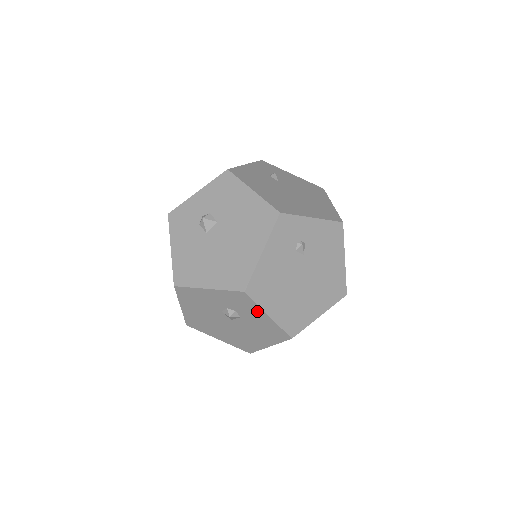
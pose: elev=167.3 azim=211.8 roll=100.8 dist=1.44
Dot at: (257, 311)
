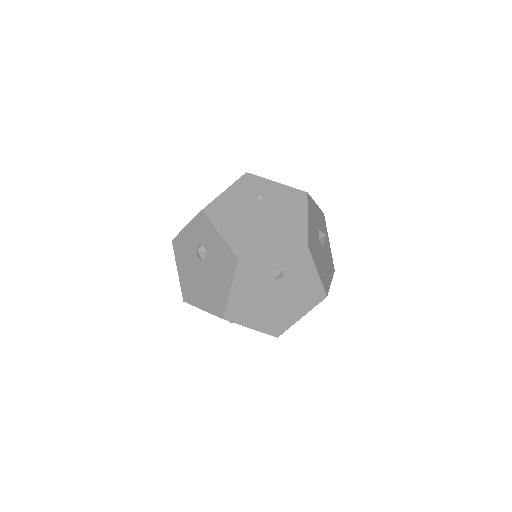
Dot at: (213, 233)
